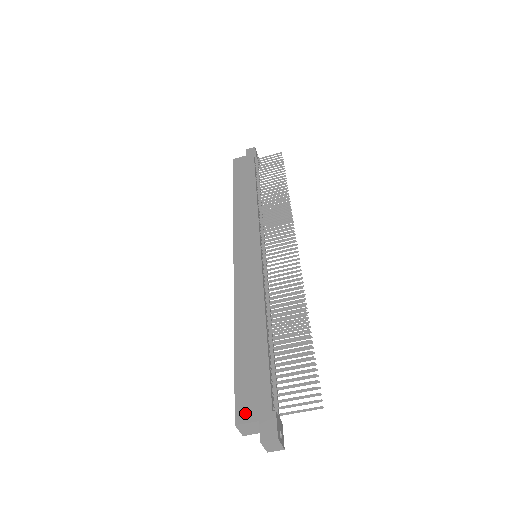
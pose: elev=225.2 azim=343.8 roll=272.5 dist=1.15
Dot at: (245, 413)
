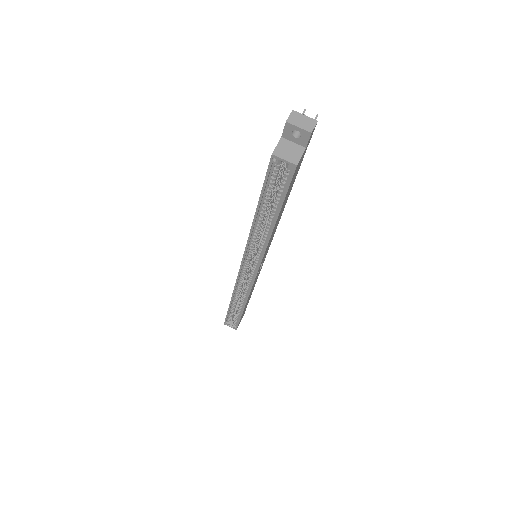
Dot at: occluded
